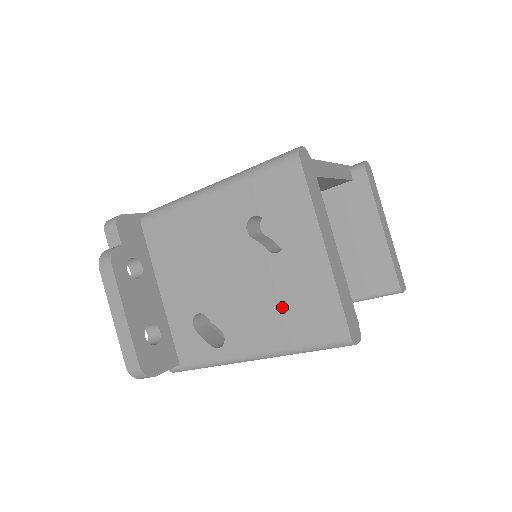
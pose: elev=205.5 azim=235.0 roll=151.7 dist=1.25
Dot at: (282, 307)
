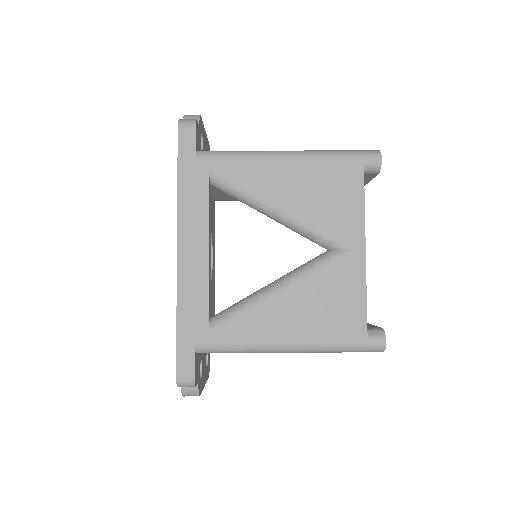
Dot at: occluded
